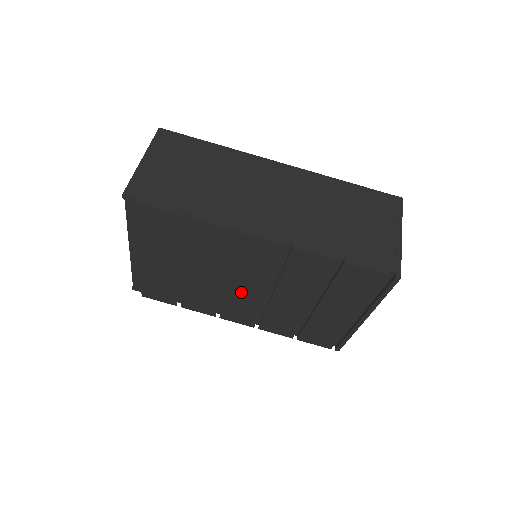
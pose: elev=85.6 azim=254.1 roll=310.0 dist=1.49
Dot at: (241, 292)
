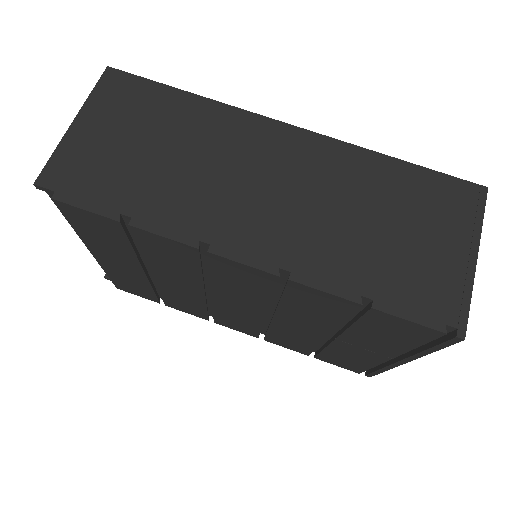
Dot at: (231, 307)
